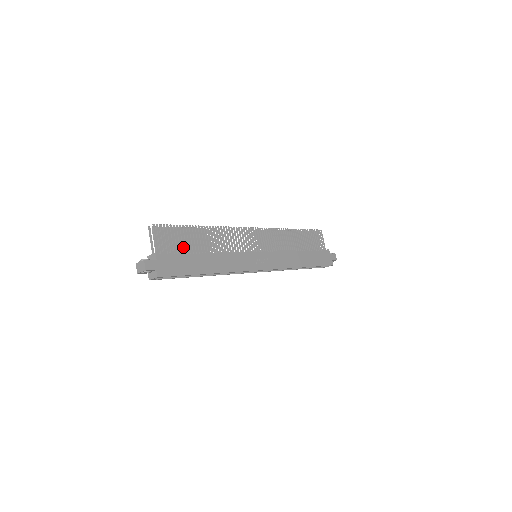
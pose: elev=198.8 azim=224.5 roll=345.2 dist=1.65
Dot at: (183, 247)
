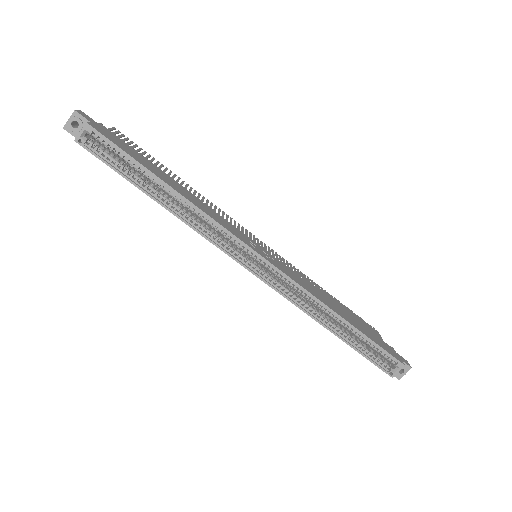
Dot at: occluded
